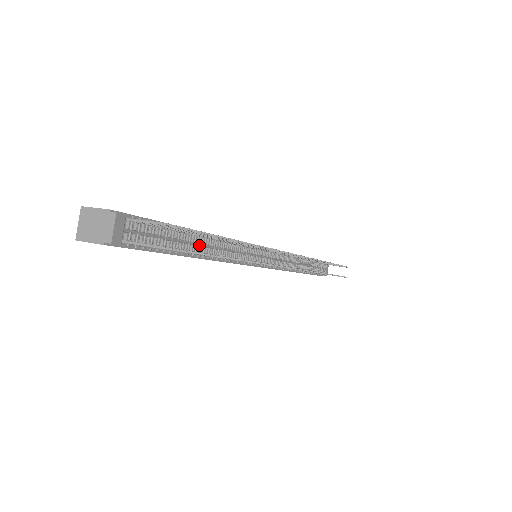
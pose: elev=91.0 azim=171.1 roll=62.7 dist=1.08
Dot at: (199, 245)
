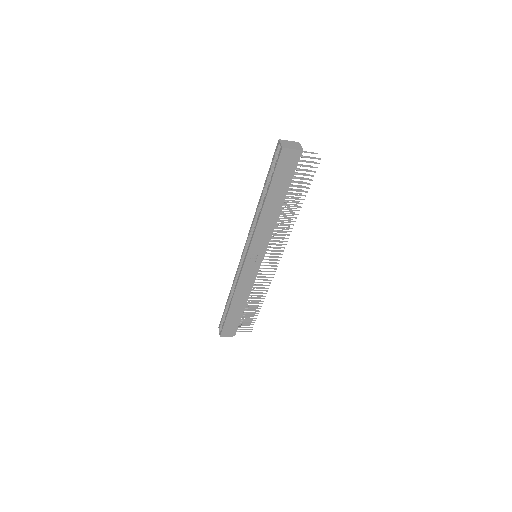
Dot at: occluded
